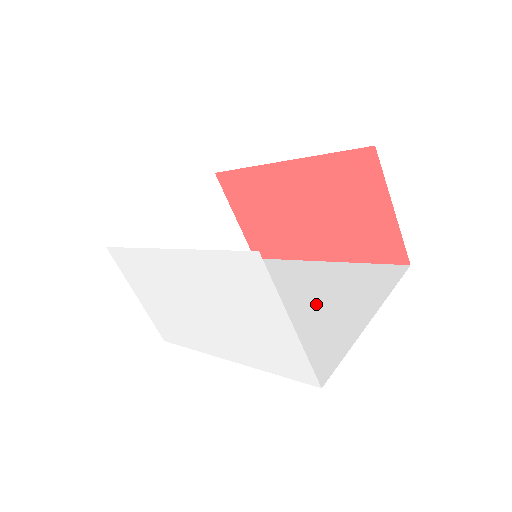
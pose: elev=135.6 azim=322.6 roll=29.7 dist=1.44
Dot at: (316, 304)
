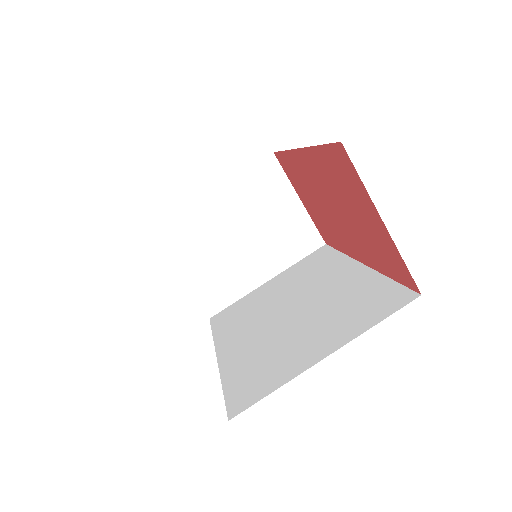
Dot at: (310, 319)
